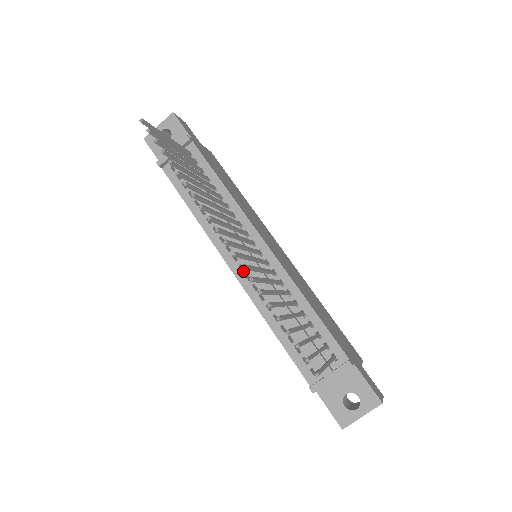
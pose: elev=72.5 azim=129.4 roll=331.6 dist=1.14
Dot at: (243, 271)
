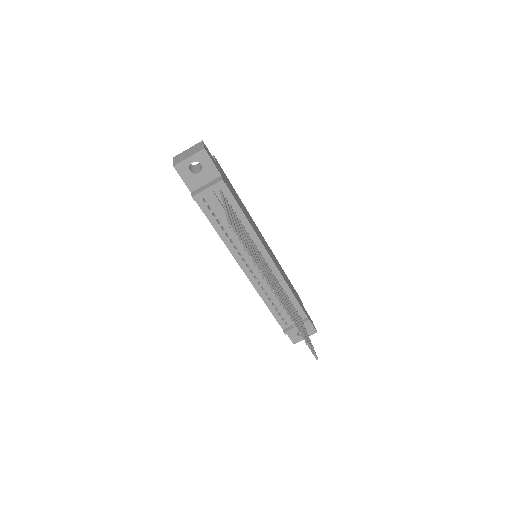
Dot at: (253, 274)
